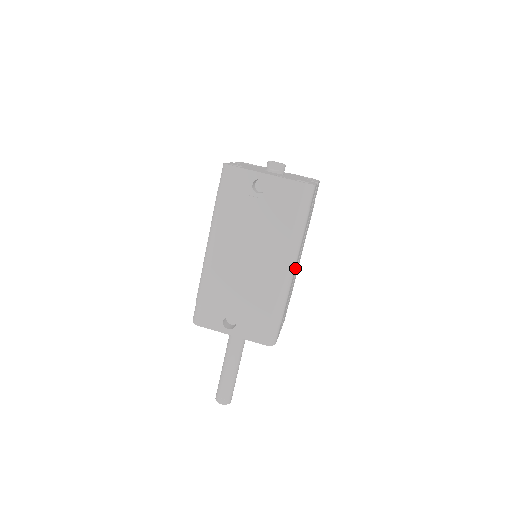
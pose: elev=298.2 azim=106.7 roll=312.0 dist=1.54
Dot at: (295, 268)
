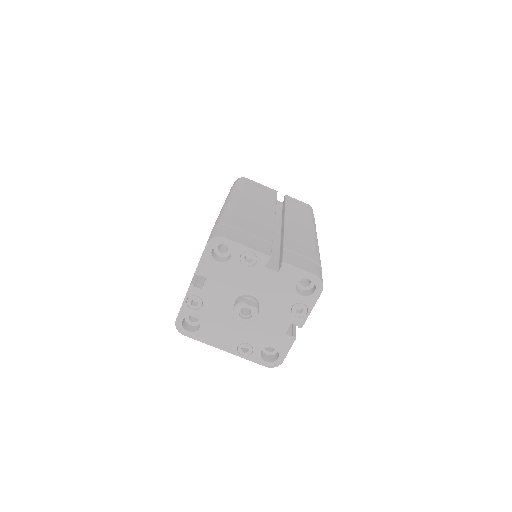
Dot at: occluded
